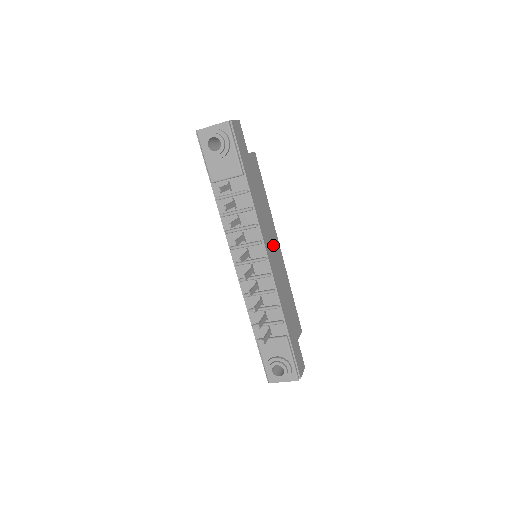
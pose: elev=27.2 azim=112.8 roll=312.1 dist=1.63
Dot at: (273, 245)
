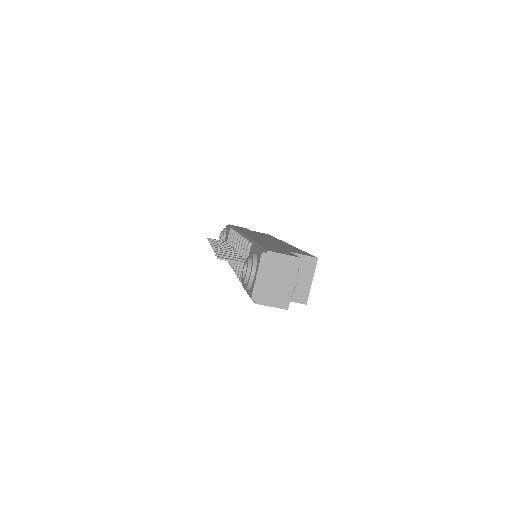
Dot at: occluded
